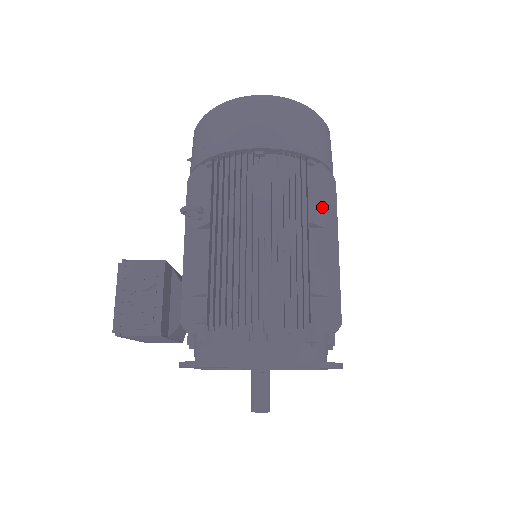
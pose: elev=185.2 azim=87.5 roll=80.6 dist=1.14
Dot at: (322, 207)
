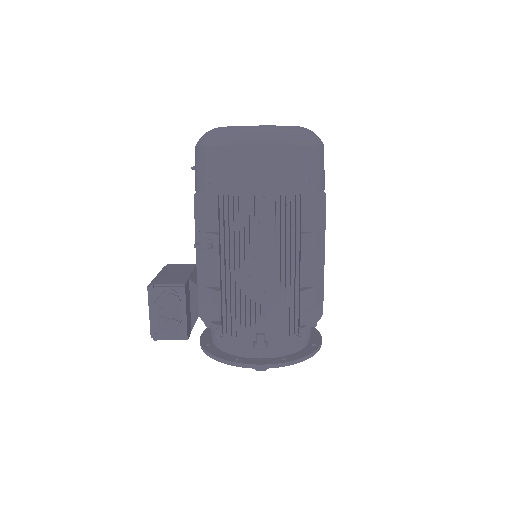
Dot at: (313, 235)
